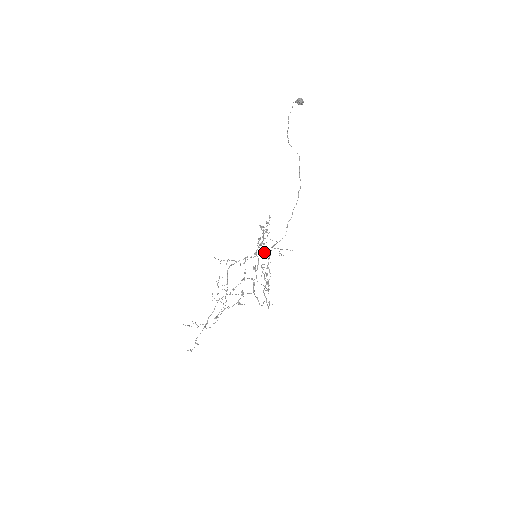
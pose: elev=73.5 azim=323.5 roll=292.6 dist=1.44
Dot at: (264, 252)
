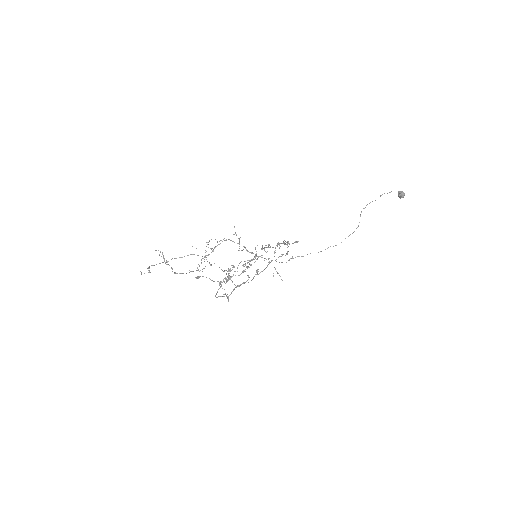
Dot at: (259, 256)
